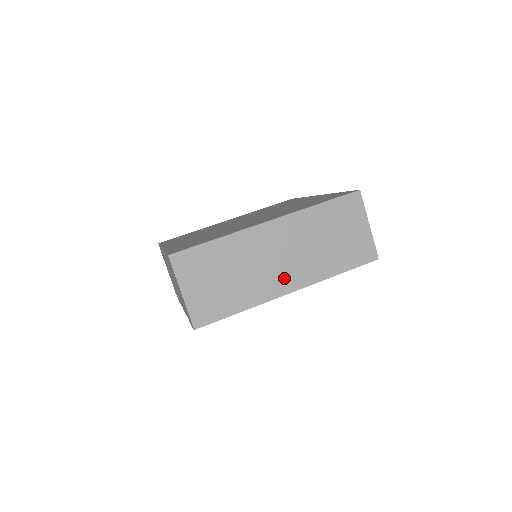
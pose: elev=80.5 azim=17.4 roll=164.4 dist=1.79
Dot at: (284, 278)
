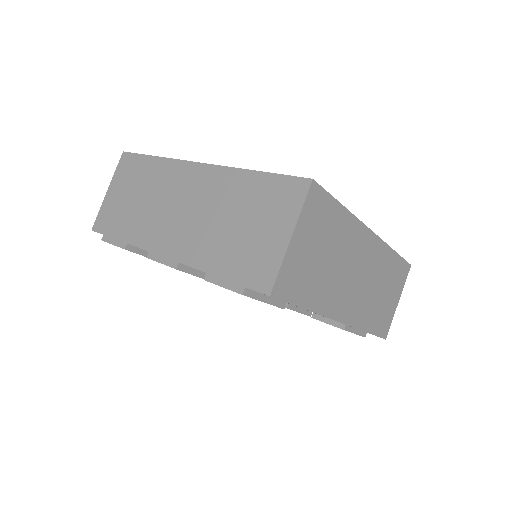
Dot at: (347, 302)
